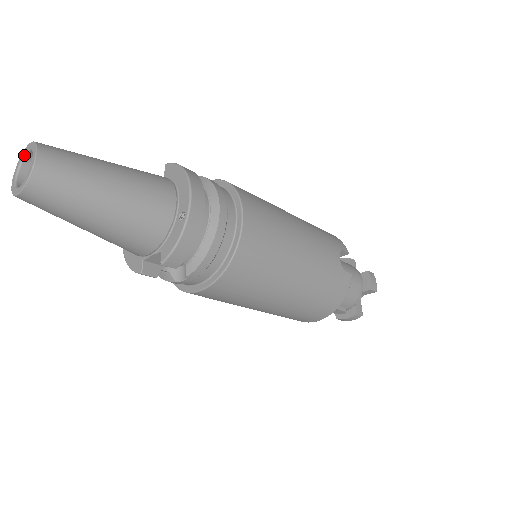
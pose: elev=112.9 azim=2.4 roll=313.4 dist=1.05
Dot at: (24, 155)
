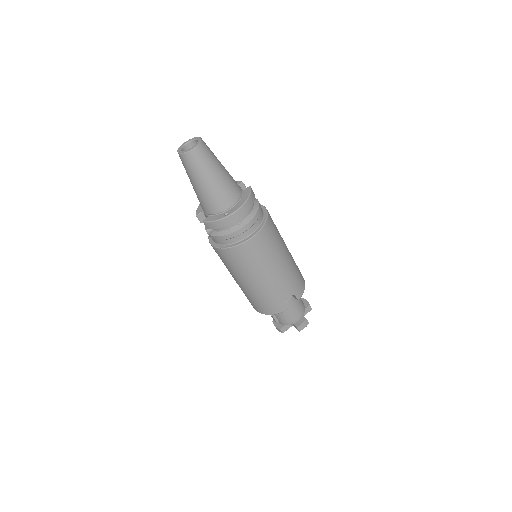
Dot at: (196, 139)
